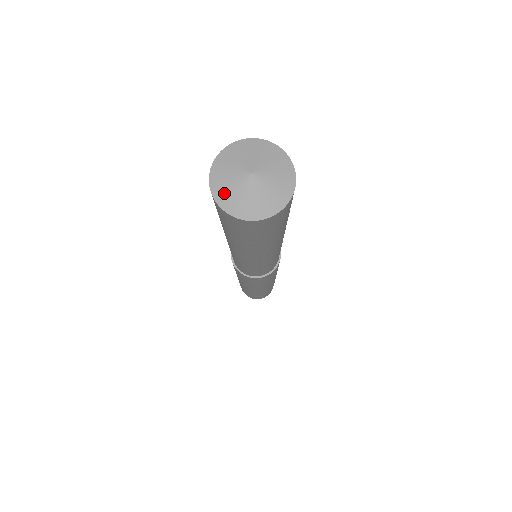
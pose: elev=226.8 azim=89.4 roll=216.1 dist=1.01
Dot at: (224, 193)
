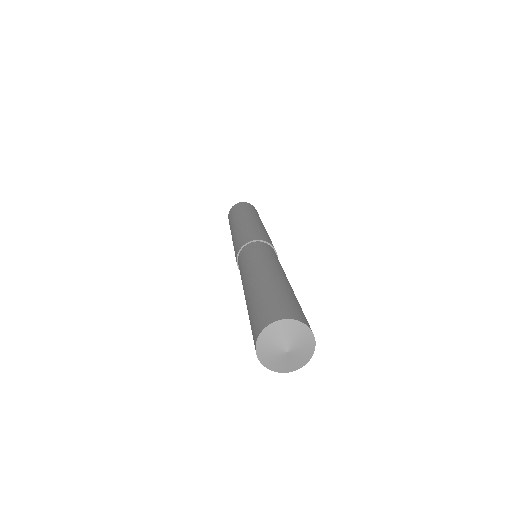
Dot at: (264, 349)
